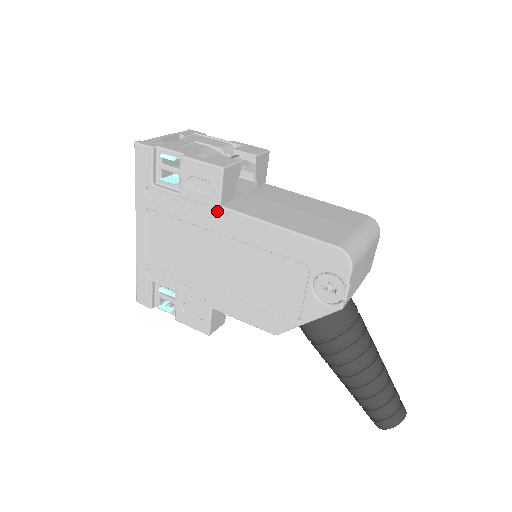
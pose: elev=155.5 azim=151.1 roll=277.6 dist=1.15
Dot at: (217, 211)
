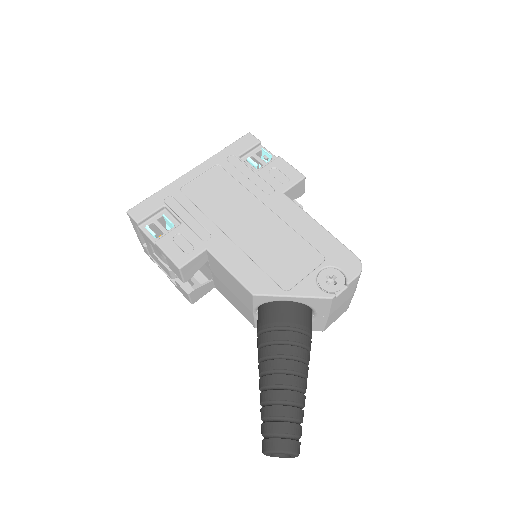
Dot at: (279, 194)
